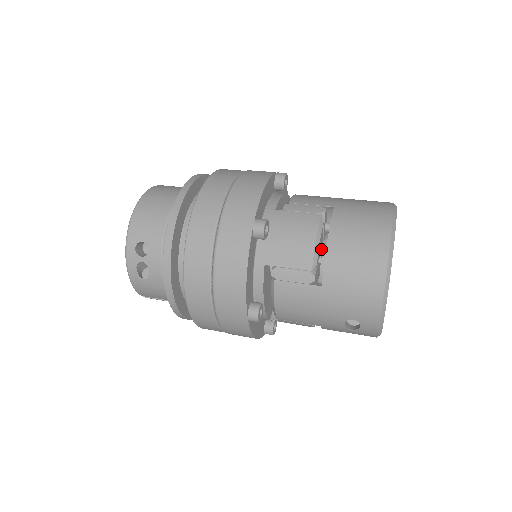
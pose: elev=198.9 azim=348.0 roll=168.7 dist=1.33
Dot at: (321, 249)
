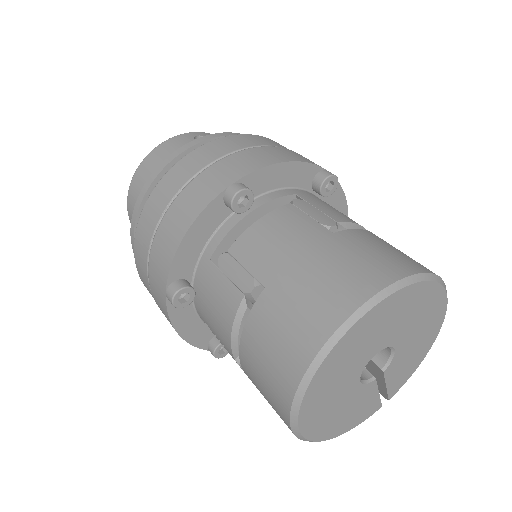
Dot at: occluded
